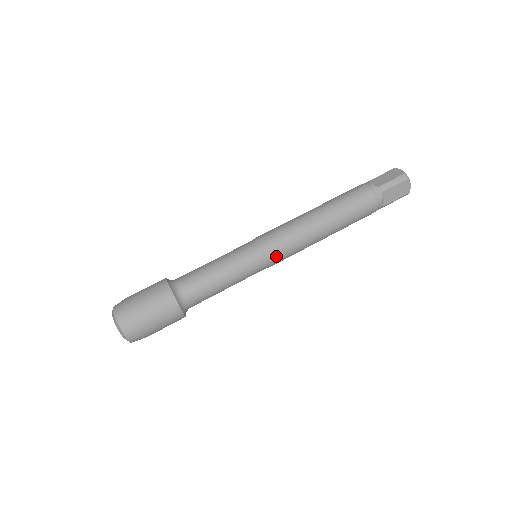
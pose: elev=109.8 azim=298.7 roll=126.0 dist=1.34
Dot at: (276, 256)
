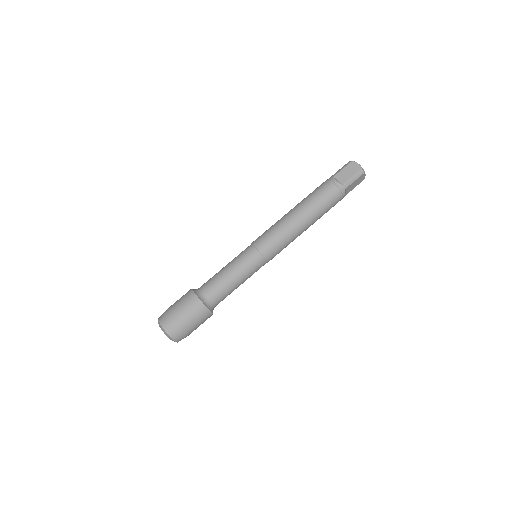
Dot at: (273, 256)
